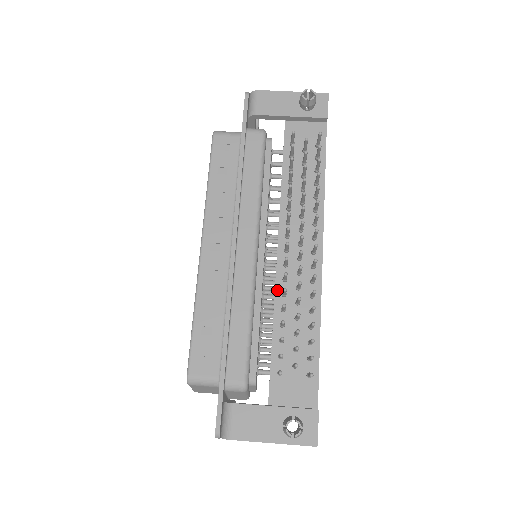
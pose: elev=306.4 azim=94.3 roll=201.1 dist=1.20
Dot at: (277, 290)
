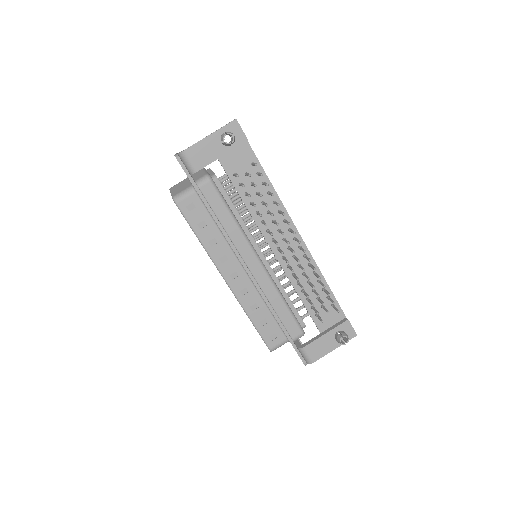
Dot at: (288, 275)
